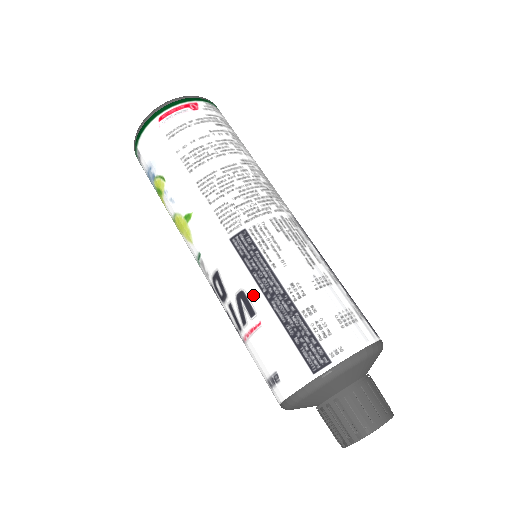
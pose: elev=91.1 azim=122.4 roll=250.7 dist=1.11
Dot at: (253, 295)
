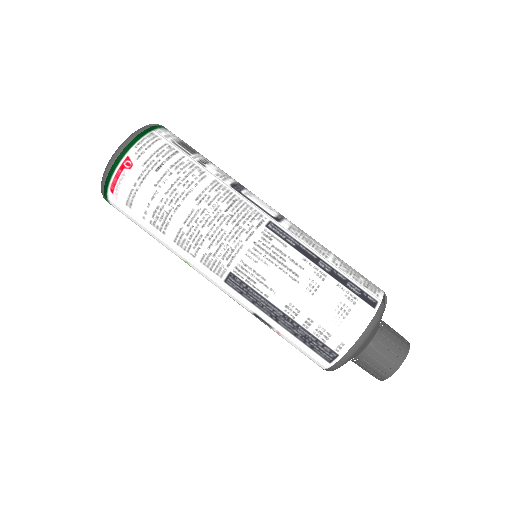
Dot at: (263, 317)
